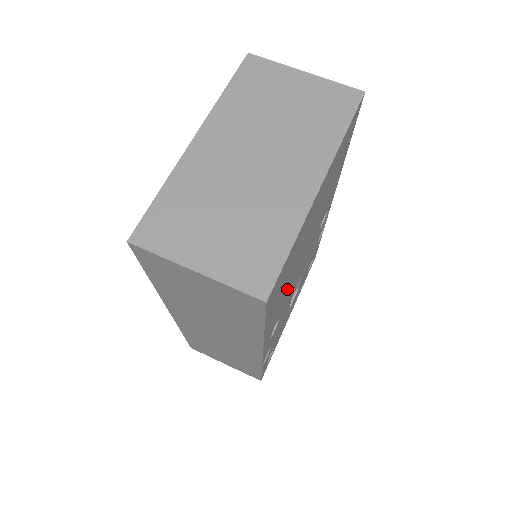
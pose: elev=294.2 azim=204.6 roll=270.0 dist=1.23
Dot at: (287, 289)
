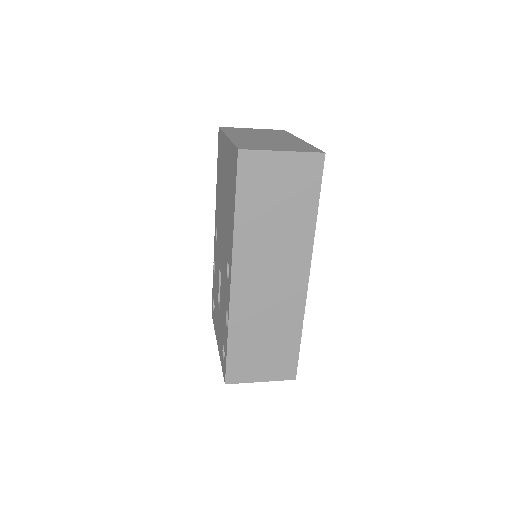
Dot at: occluded
